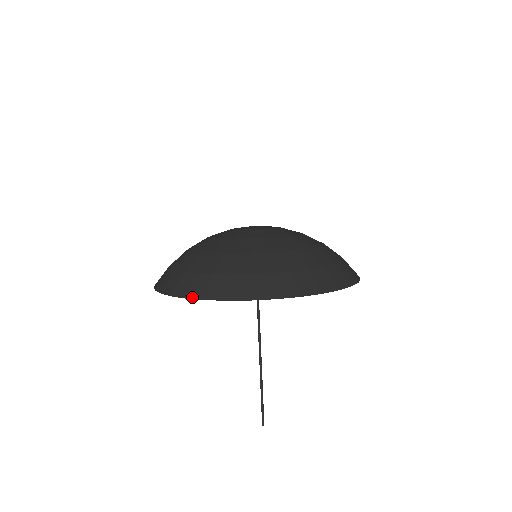
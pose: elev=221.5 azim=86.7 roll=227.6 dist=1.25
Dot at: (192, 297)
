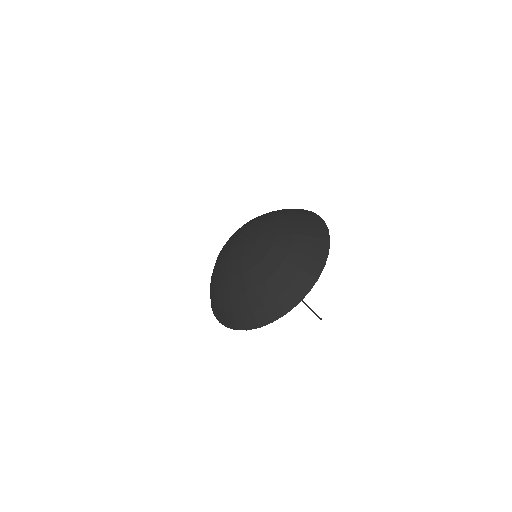
Dot at: (212, 309)
